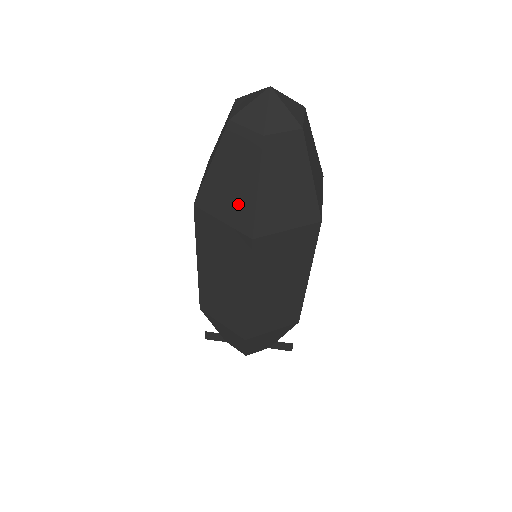
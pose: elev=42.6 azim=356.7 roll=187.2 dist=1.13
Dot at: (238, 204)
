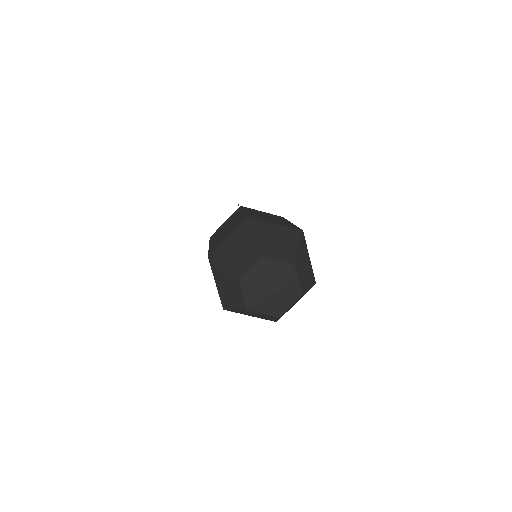
Dot at: occluded
